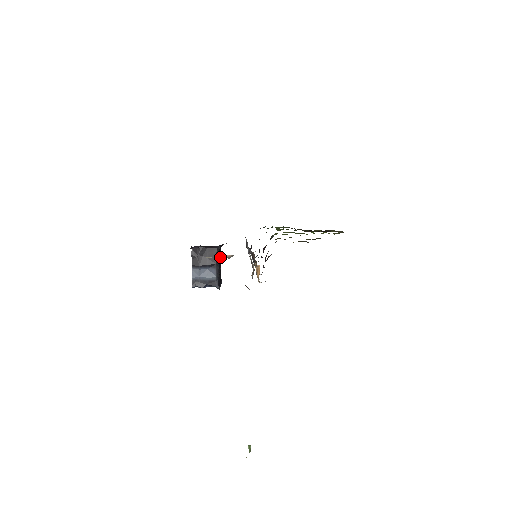
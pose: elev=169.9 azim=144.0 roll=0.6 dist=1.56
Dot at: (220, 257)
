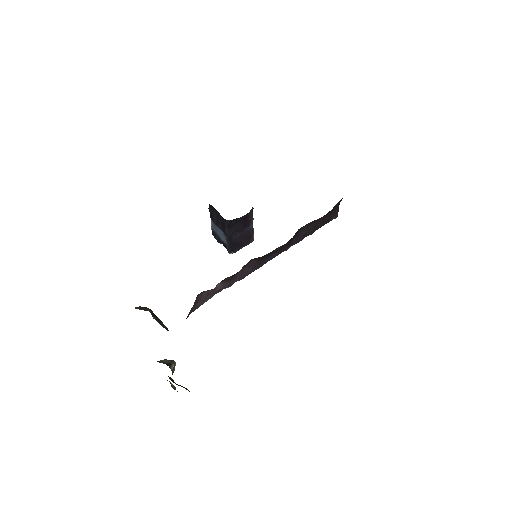
Dot at: (238, 226)
